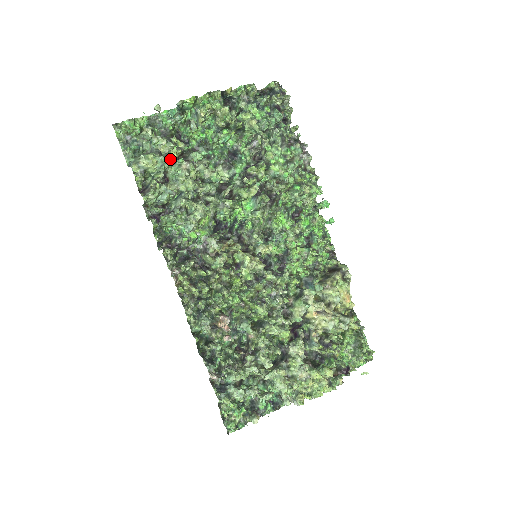
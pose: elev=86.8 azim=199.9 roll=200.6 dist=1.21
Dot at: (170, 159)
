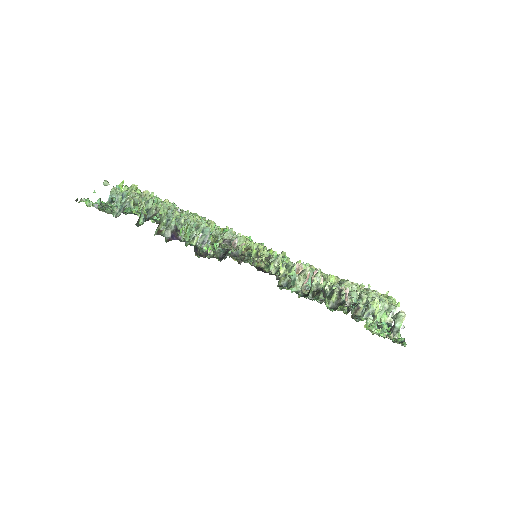
Dot at: occluded
